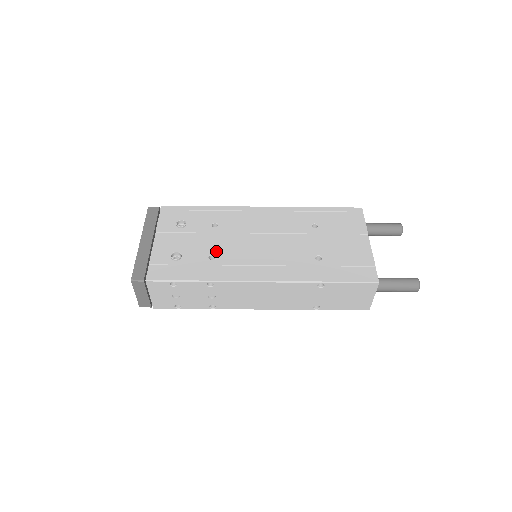
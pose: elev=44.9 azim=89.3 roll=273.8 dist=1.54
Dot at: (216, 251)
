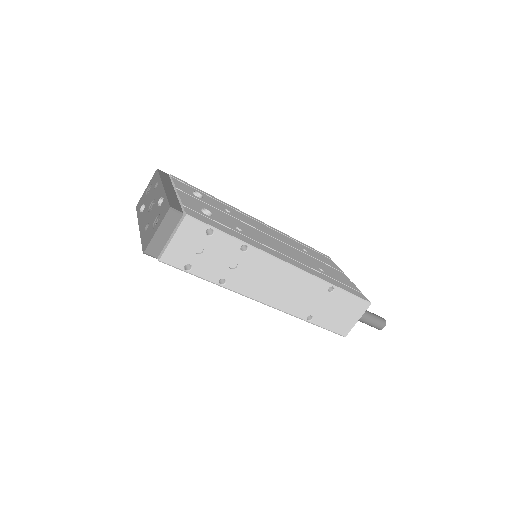
Dot at: (240, 227)
